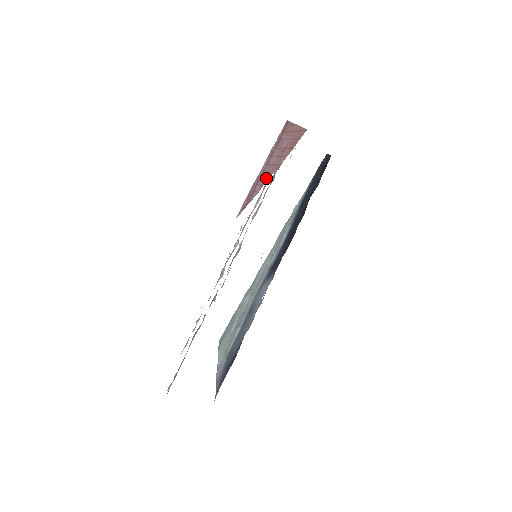
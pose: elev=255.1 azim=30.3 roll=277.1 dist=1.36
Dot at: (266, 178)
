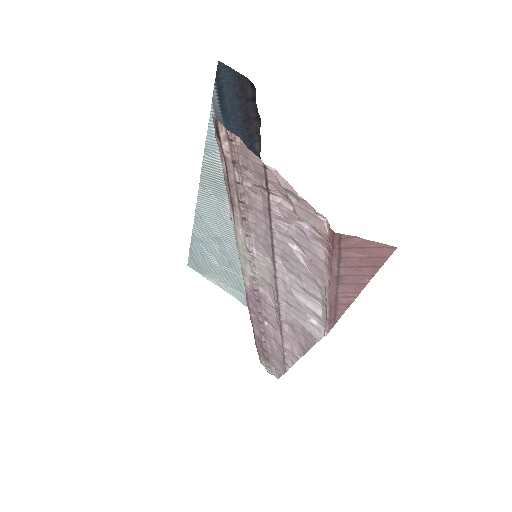
Dot at: (350, 298)
